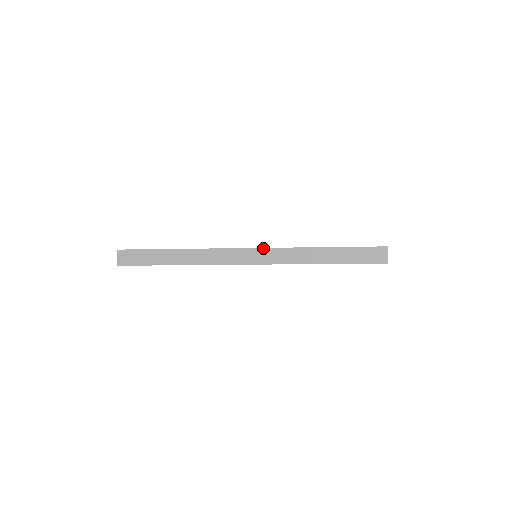
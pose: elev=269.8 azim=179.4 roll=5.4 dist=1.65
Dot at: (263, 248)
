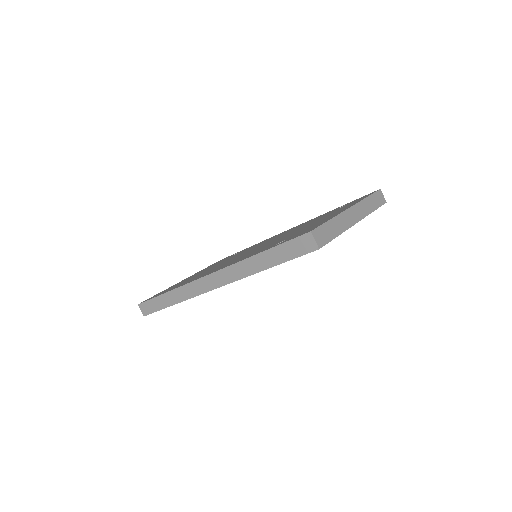
Dot at: (217, 271)
